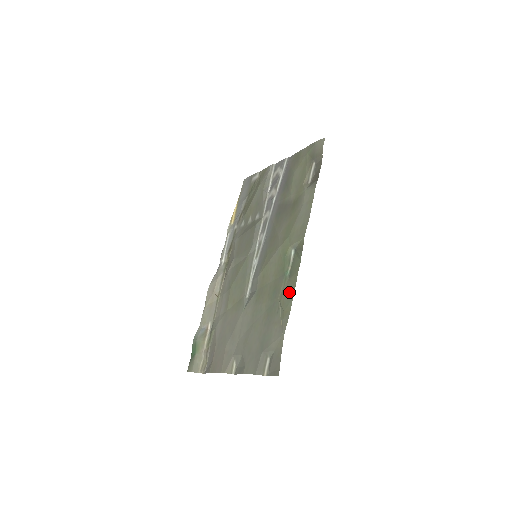
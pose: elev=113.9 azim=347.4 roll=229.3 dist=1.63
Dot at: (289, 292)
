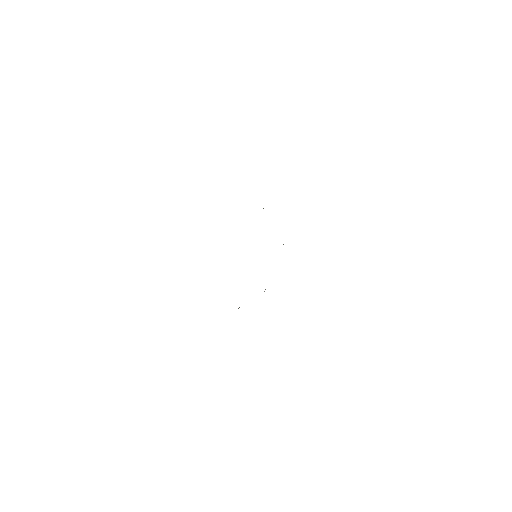
Dot at: occluded
